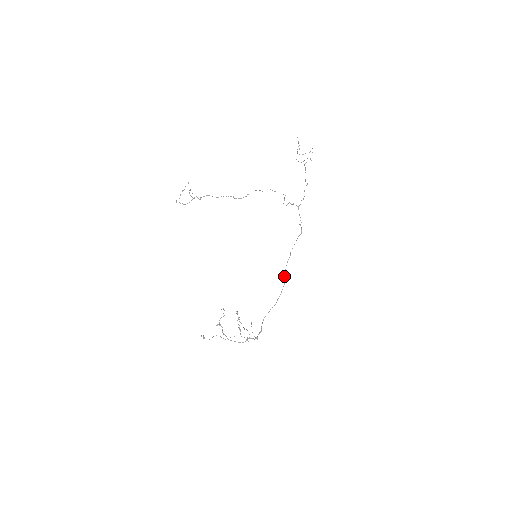
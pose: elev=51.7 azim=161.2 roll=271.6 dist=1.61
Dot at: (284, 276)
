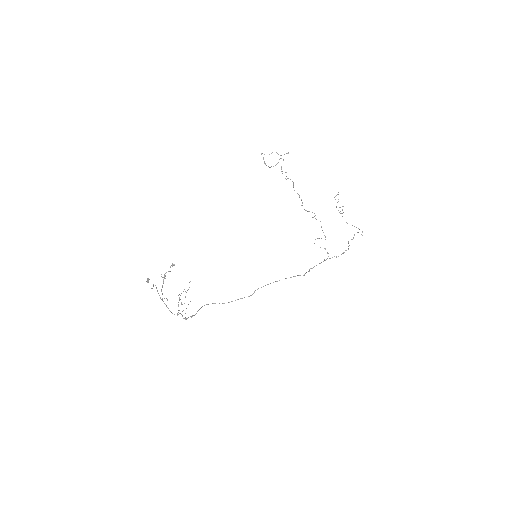
Dot at: occluded
